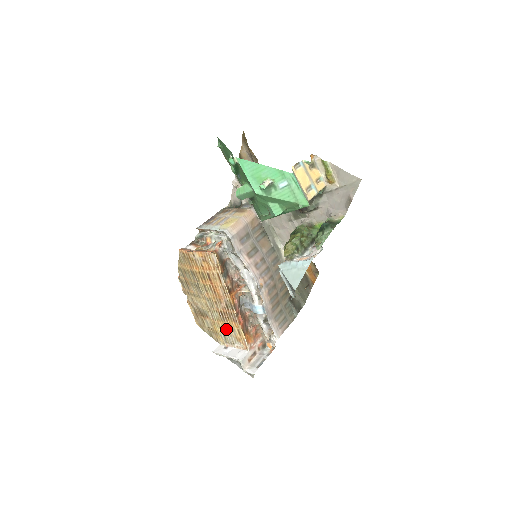
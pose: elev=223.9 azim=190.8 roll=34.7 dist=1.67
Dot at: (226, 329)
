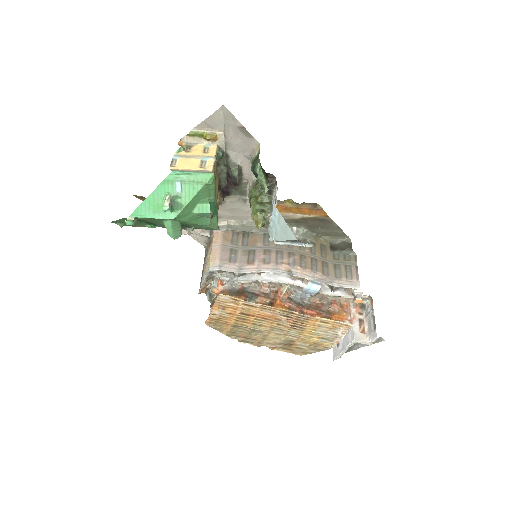
Dot at: (315, 332)
